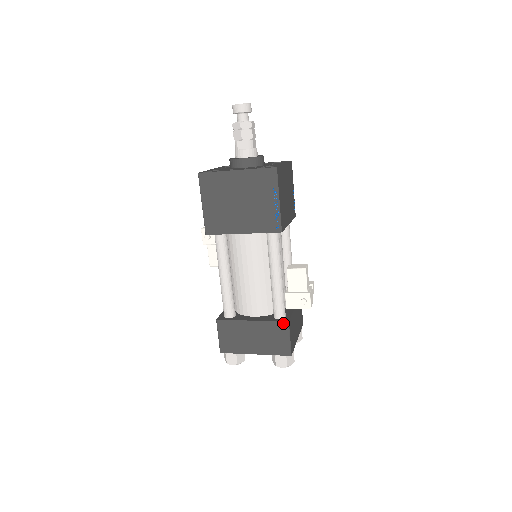
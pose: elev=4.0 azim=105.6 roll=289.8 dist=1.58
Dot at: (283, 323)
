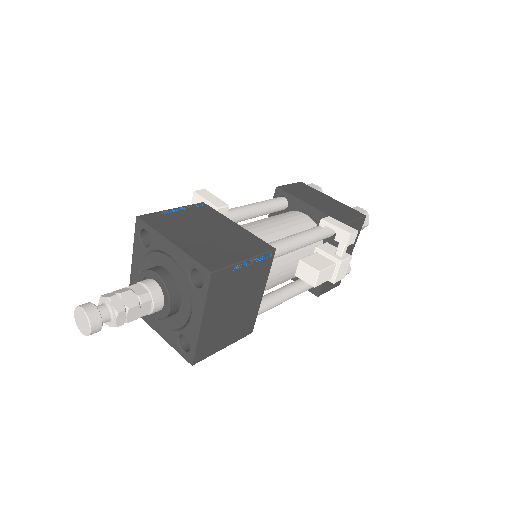
Dot at: (314, 293)
